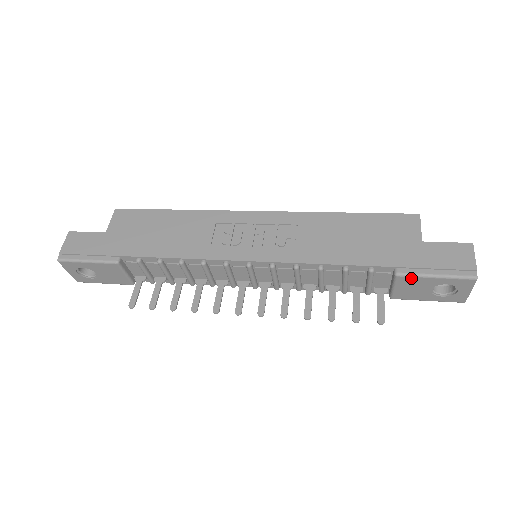
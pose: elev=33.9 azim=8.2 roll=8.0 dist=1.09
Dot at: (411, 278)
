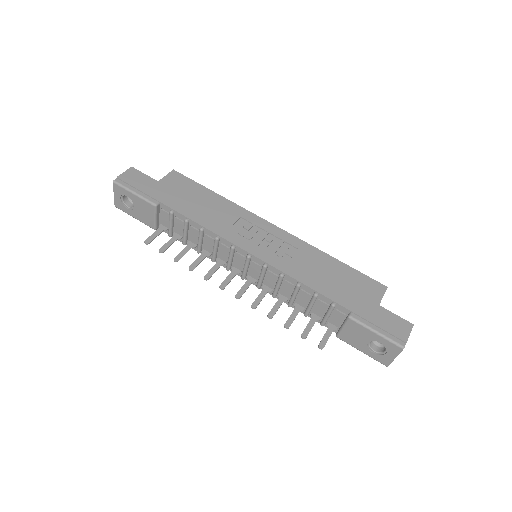
Dot at: (358, 325)
